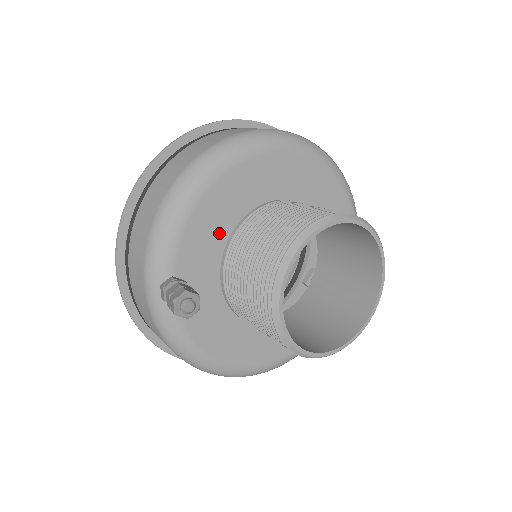
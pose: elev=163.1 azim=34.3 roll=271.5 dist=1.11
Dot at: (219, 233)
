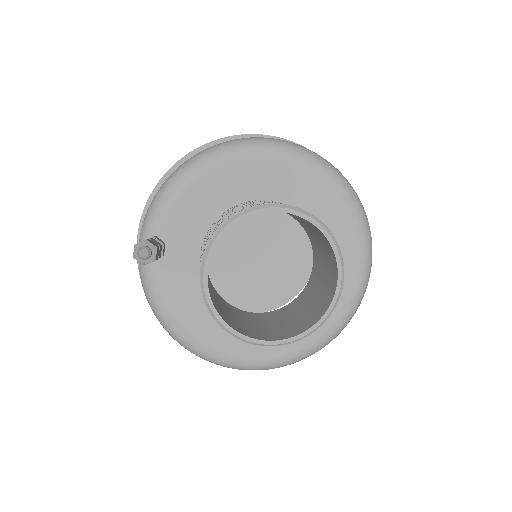
Dot at: (207, 213)
